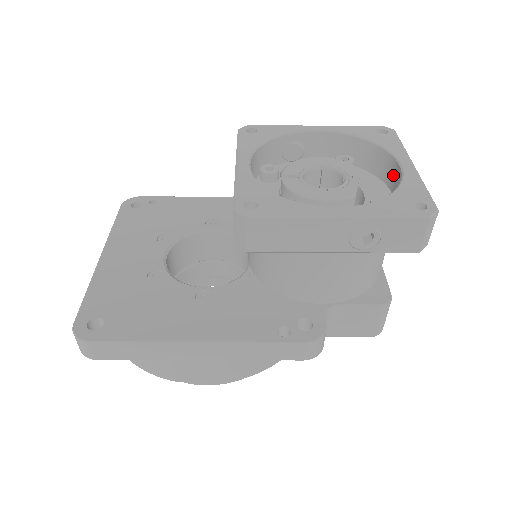
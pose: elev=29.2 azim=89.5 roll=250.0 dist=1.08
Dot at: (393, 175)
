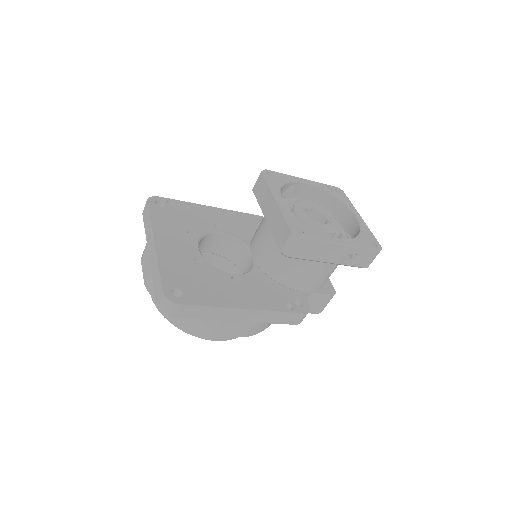
Dot at: (348, 220)
